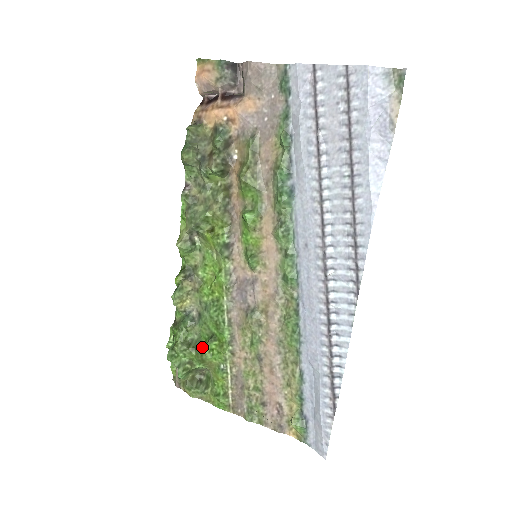
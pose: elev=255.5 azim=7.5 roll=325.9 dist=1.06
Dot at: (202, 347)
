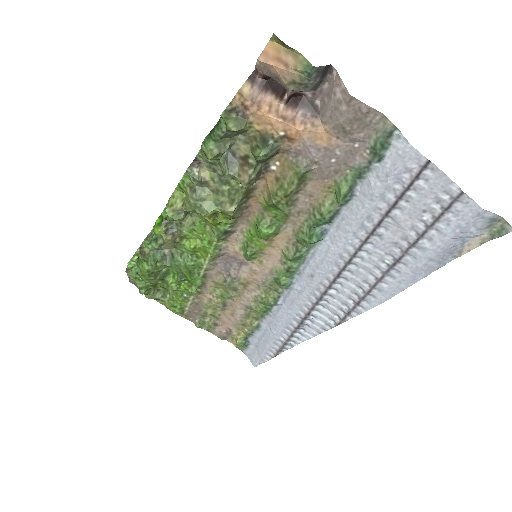
Dot at: (169, 280)
